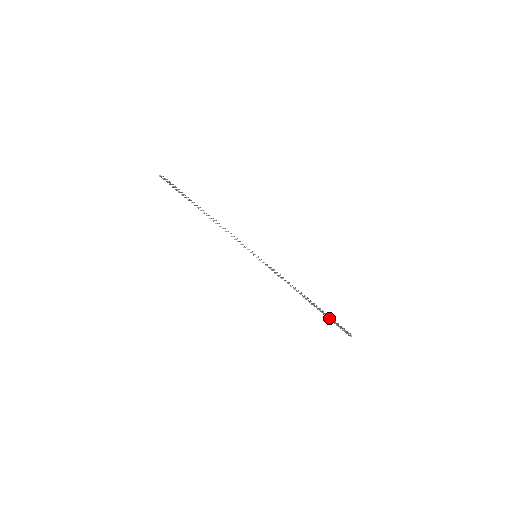
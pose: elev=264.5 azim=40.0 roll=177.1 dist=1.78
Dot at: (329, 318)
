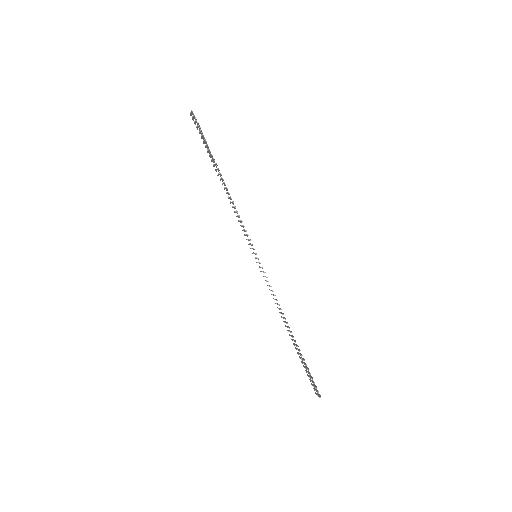
Dot at: (306, 365)
